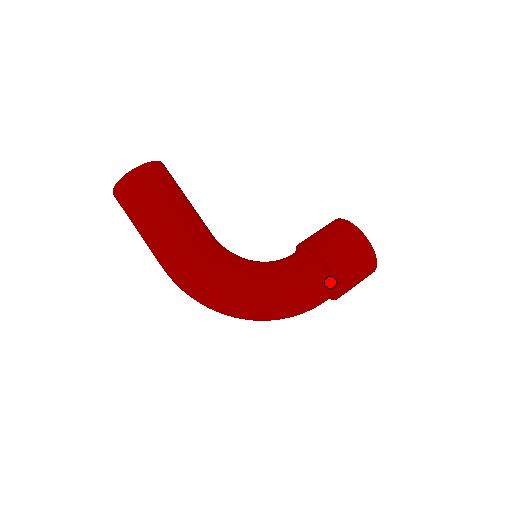
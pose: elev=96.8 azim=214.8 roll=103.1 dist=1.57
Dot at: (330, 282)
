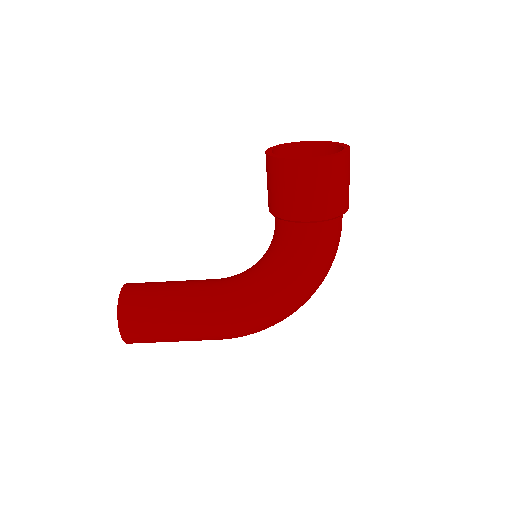
Dot at: (329, 222)
